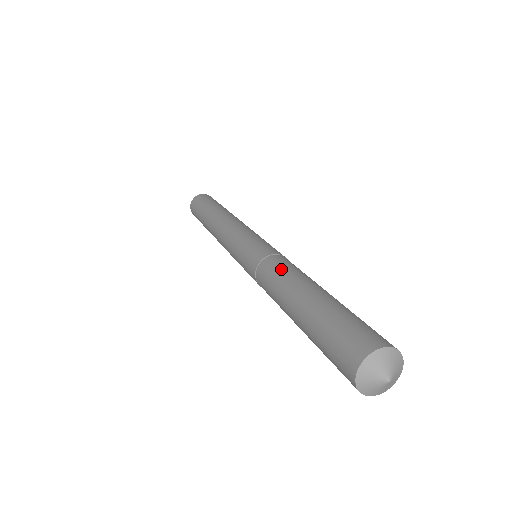
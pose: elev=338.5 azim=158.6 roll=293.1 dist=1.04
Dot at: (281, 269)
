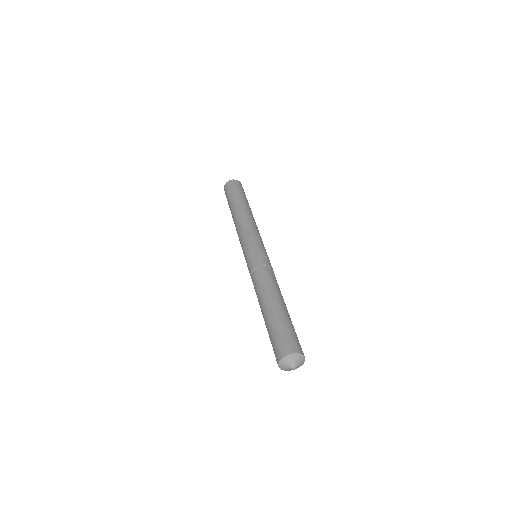
Dot at: (256, 288)
